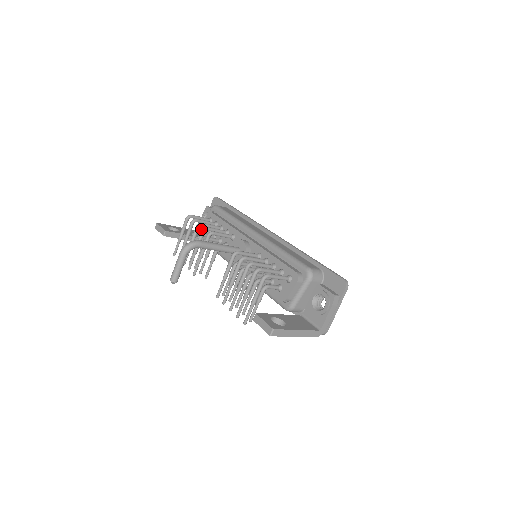
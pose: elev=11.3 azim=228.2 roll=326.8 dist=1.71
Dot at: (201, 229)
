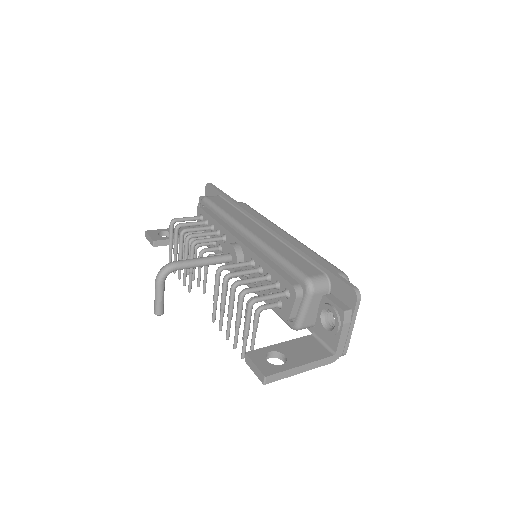
Dot at: occluded
